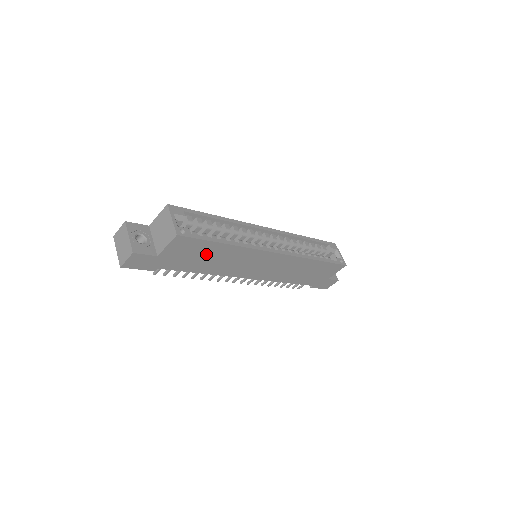
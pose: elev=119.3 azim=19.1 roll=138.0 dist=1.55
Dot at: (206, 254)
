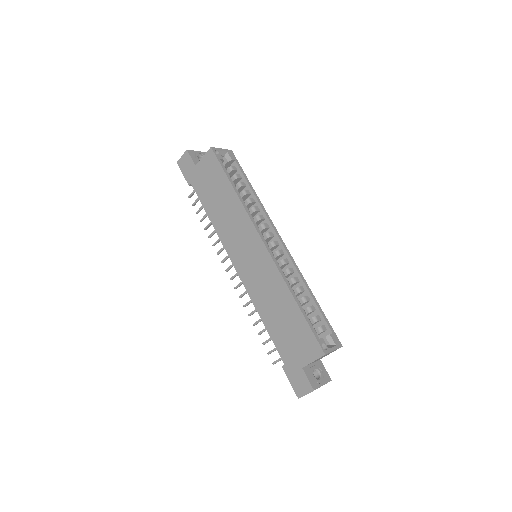
Dot at: (219, 191)
